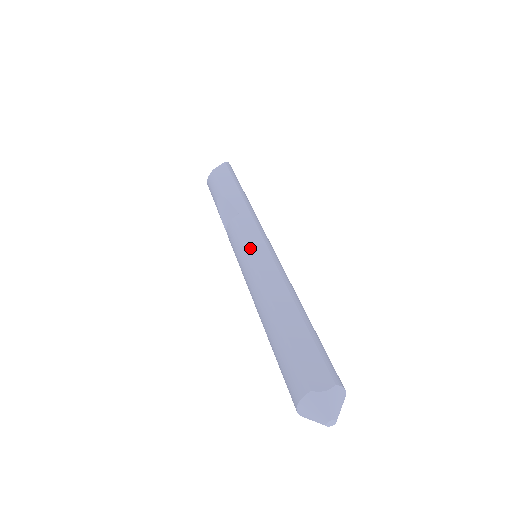
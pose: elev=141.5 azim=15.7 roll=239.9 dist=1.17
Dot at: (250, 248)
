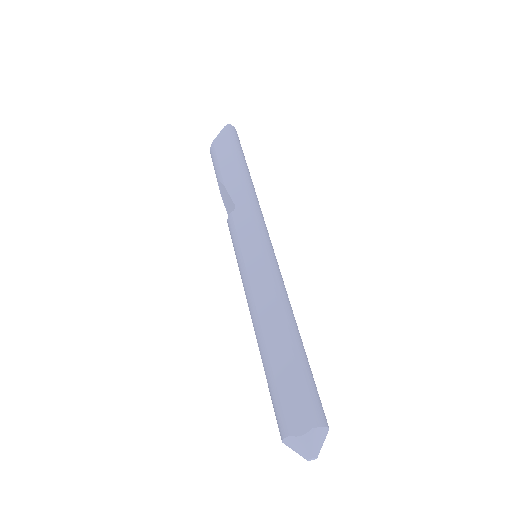
Dot at: (244, 257)
